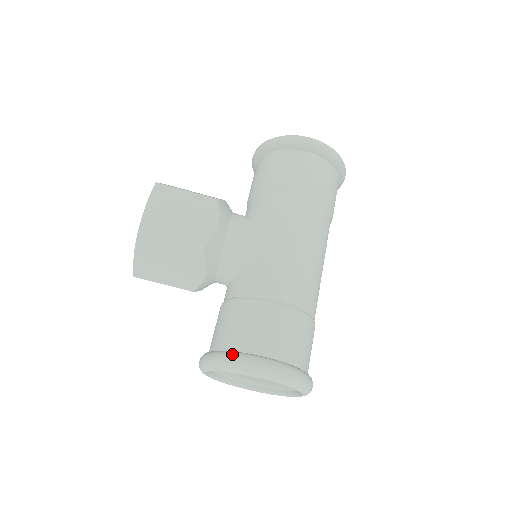
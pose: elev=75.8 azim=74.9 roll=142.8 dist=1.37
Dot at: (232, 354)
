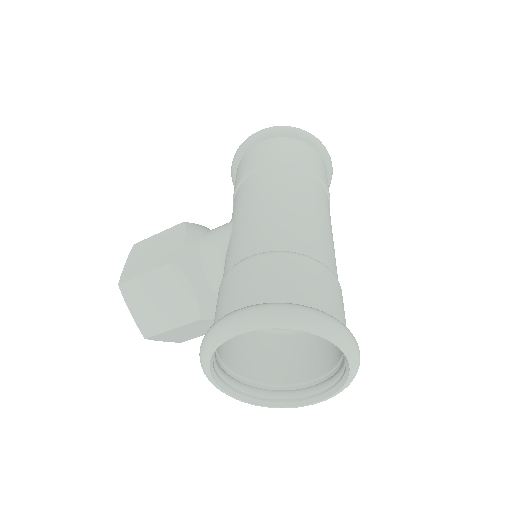
Dot at: occluded
